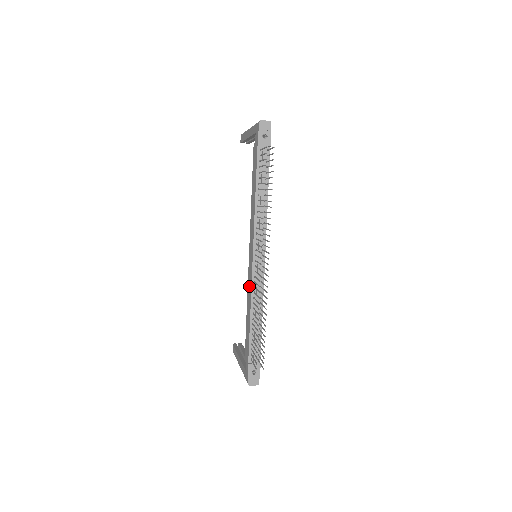
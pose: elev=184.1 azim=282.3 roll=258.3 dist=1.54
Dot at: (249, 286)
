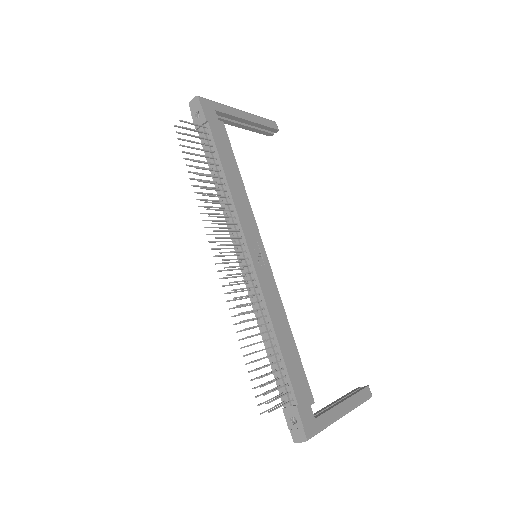
Dot at: occluded
